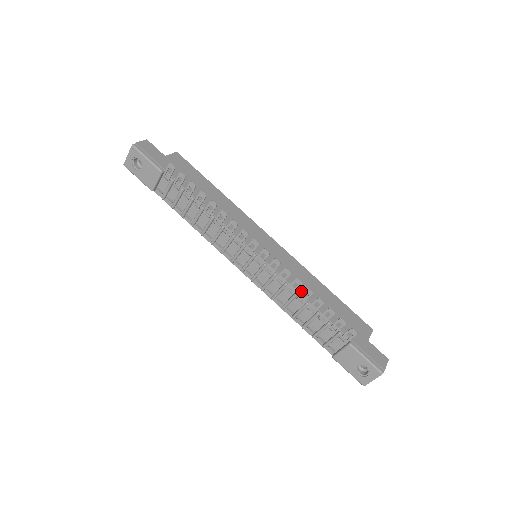
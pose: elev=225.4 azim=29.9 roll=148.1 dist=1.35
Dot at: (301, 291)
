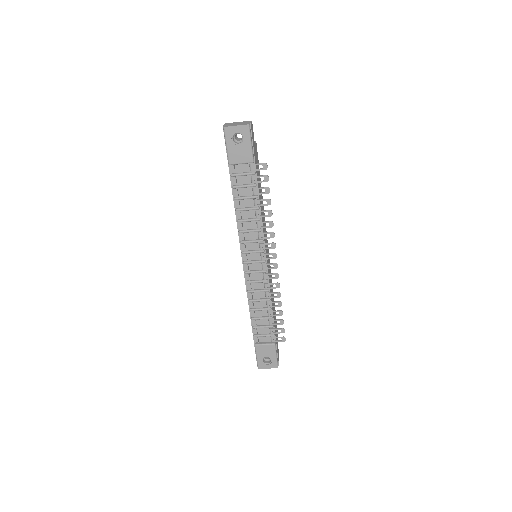
Dot at: occluded
